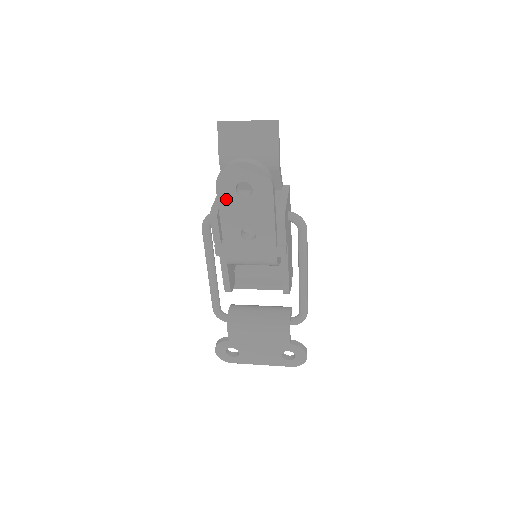
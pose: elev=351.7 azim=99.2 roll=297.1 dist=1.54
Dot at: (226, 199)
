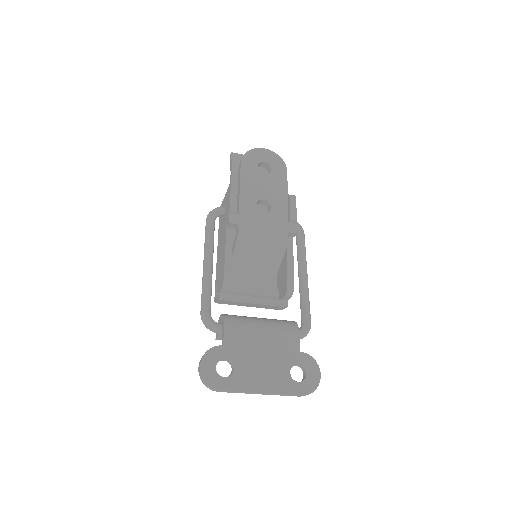
Dot at: (248, 173)
